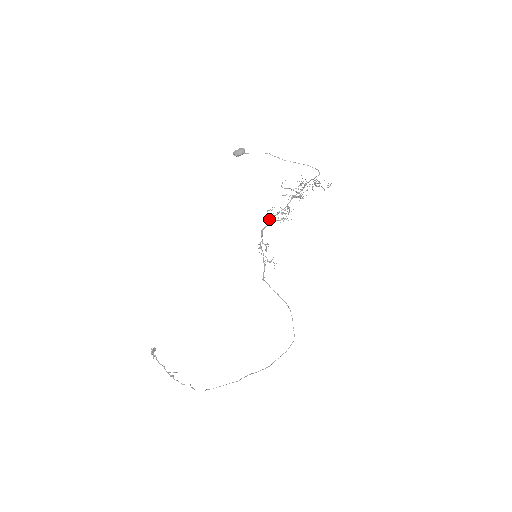
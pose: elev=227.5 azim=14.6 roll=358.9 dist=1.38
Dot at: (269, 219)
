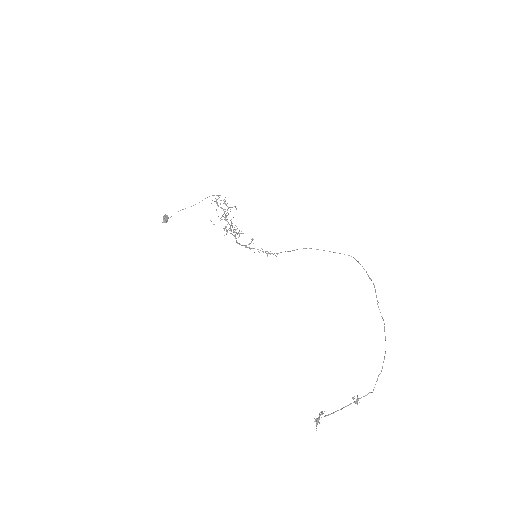
Dot at: occluded
